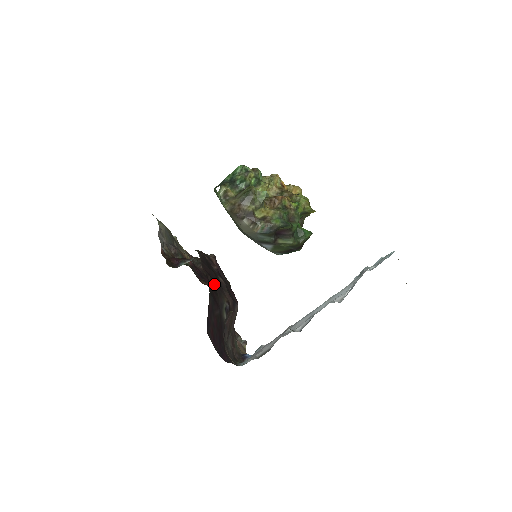
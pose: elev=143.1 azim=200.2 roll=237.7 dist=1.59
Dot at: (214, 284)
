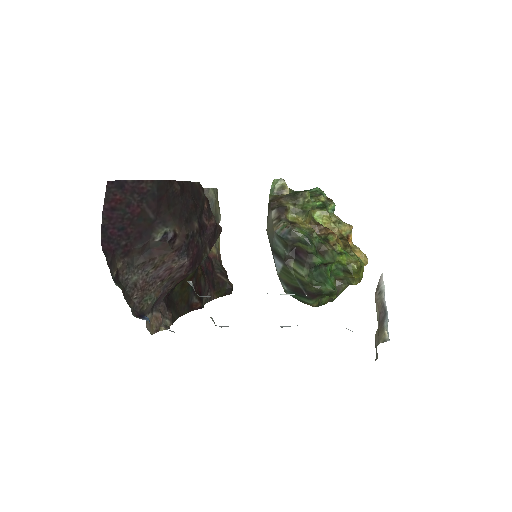
Dot at: (178, 202)
